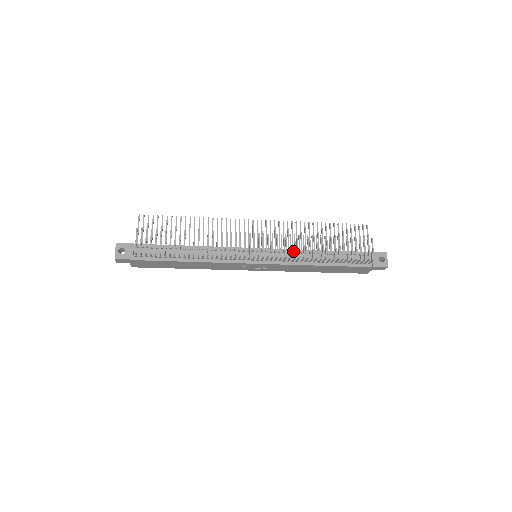
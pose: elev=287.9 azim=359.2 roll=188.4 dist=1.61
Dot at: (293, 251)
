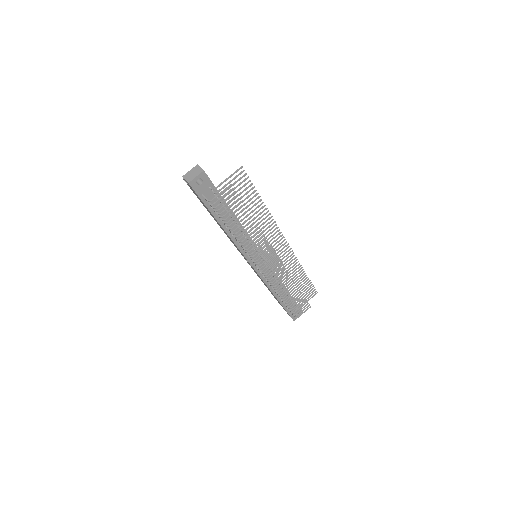
Dot at: (275, 275)
